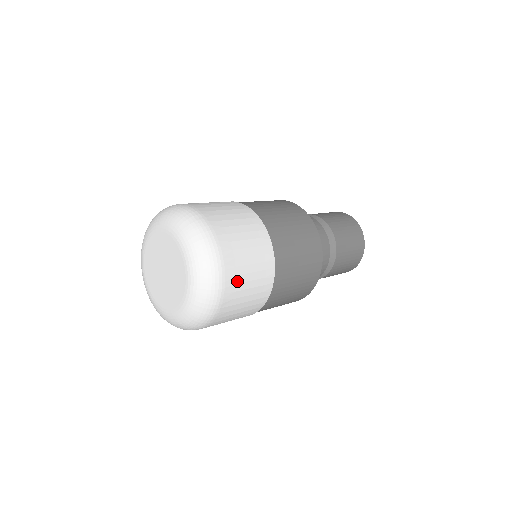
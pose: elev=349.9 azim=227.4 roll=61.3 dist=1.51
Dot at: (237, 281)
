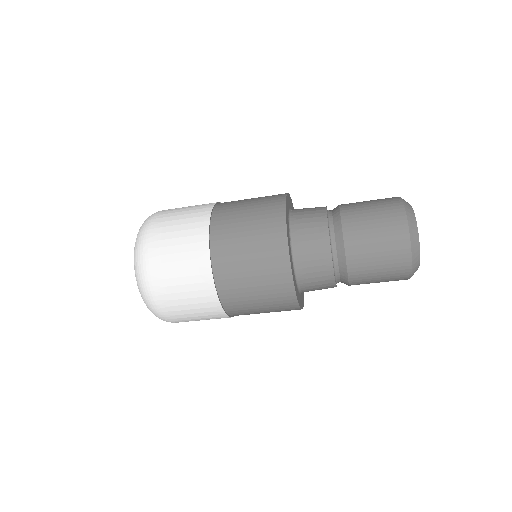
Dot at: (174, 209)
